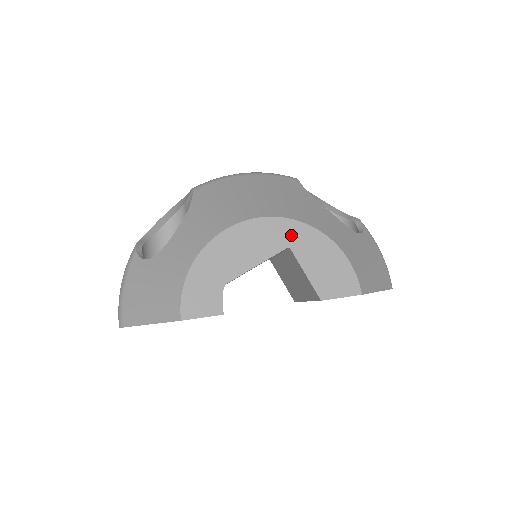
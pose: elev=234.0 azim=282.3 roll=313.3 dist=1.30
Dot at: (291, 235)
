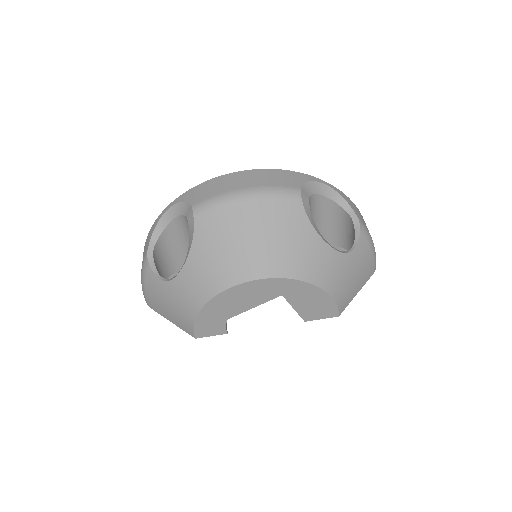
Dot at: (284, 288)
